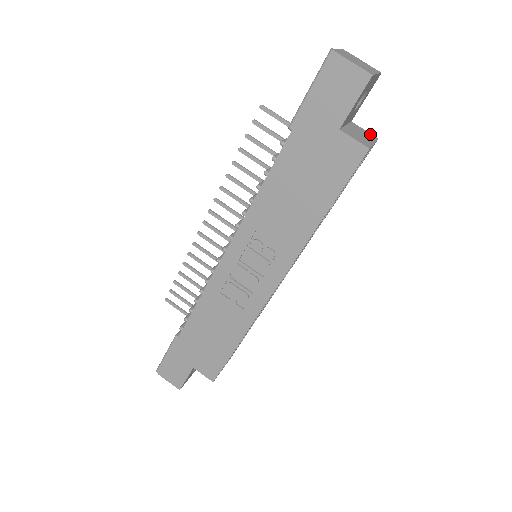
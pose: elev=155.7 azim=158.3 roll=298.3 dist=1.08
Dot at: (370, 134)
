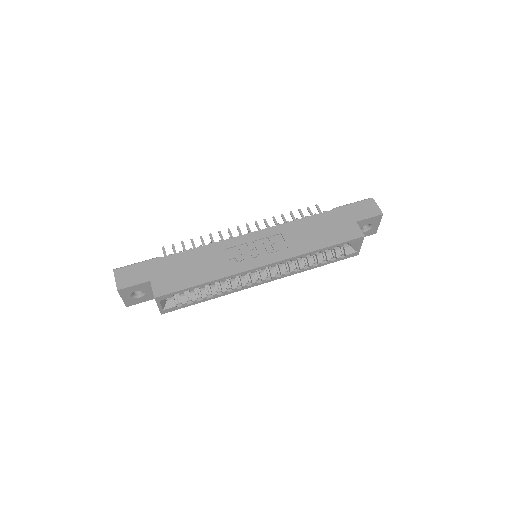
Dot at: occluded
